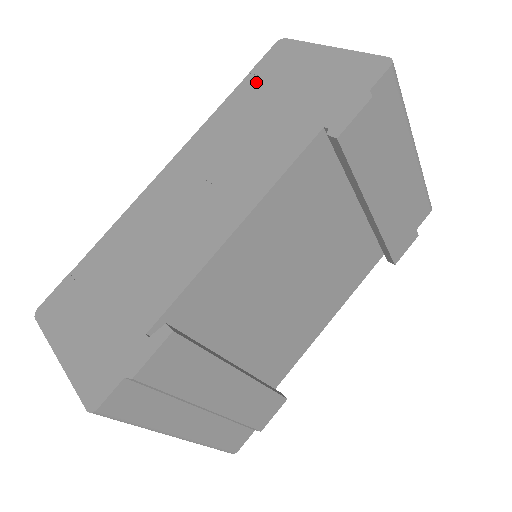
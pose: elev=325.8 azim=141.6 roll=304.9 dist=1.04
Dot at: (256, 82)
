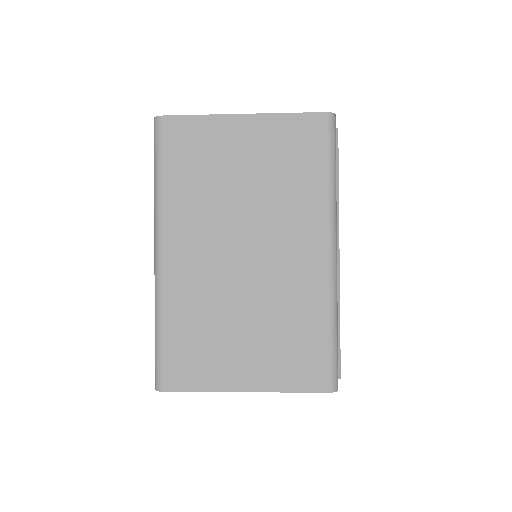
Dot at: occluded
